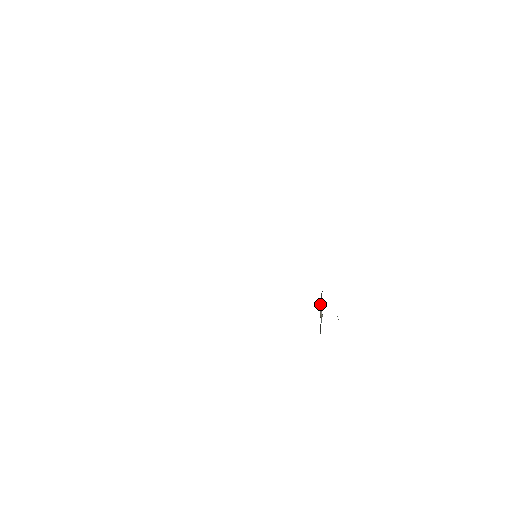
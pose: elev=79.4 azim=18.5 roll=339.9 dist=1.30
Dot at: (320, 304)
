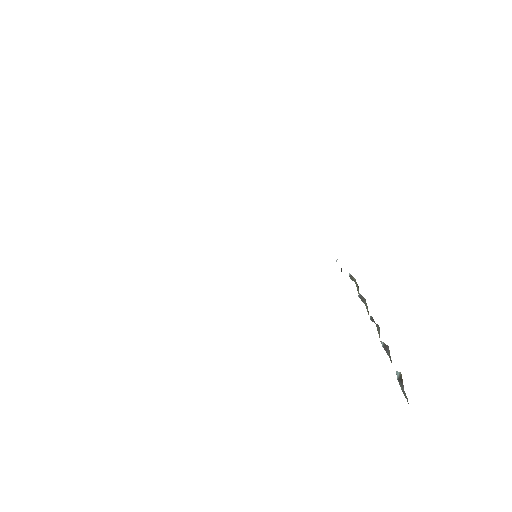
Dot at: occluded
